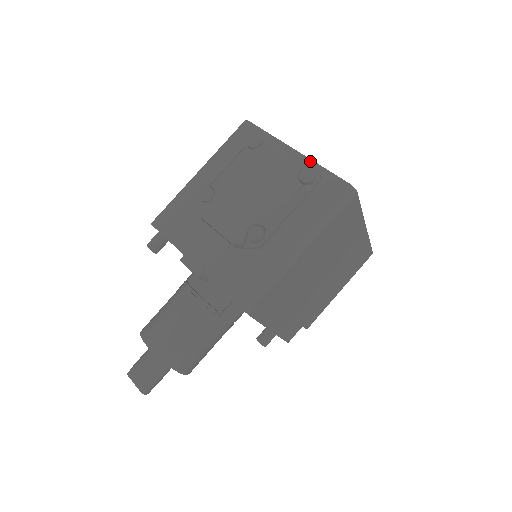
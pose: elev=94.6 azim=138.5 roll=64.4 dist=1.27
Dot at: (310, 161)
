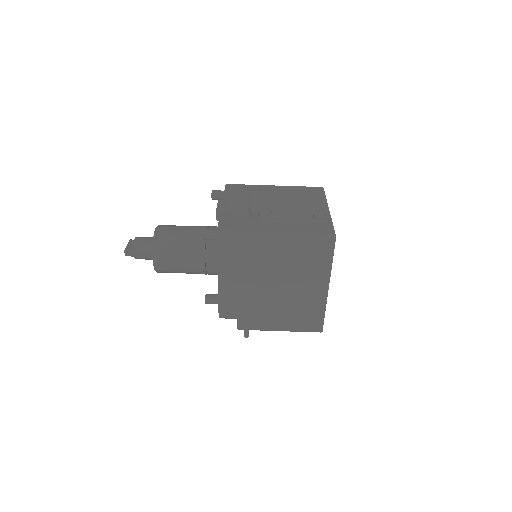
Dot at: (329, 215)
